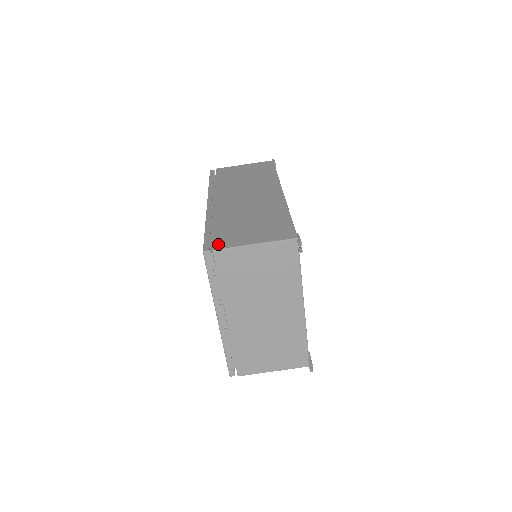
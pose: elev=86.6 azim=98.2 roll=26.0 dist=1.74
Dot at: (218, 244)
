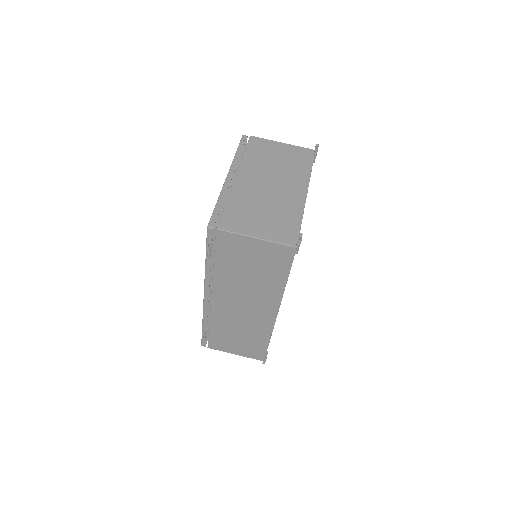
Dot at: occluded
